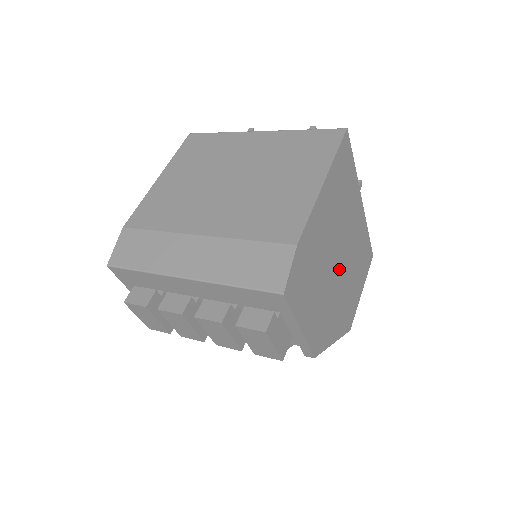
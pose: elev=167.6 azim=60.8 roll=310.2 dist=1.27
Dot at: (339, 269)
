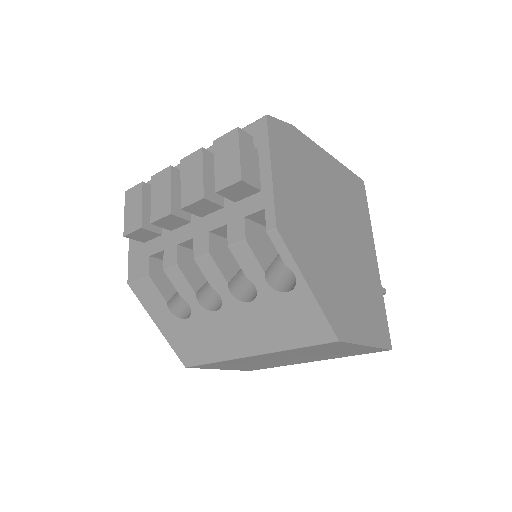
Dot at: (335, 241)
